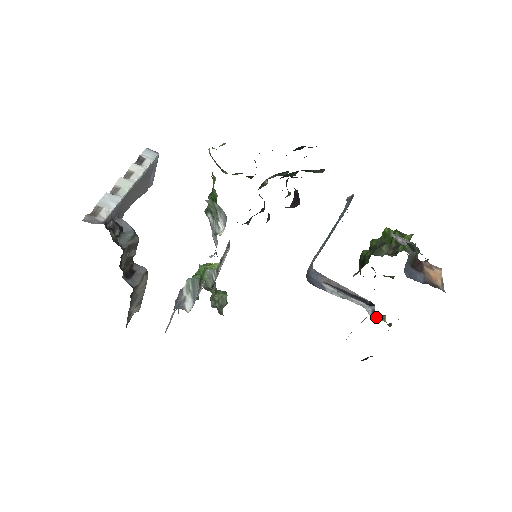
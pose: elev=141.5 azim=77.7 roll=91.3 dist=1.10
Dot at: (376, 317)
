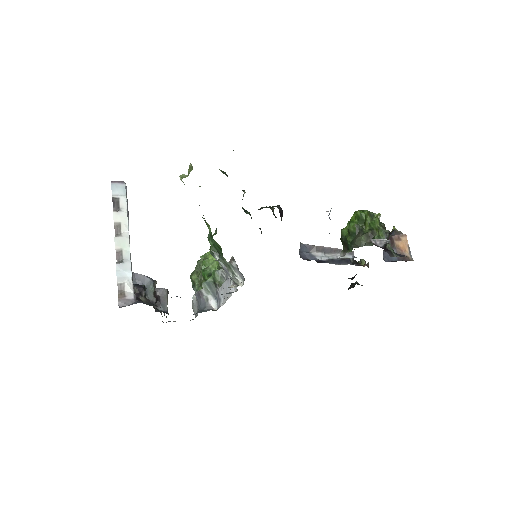
Dot at: occluded
